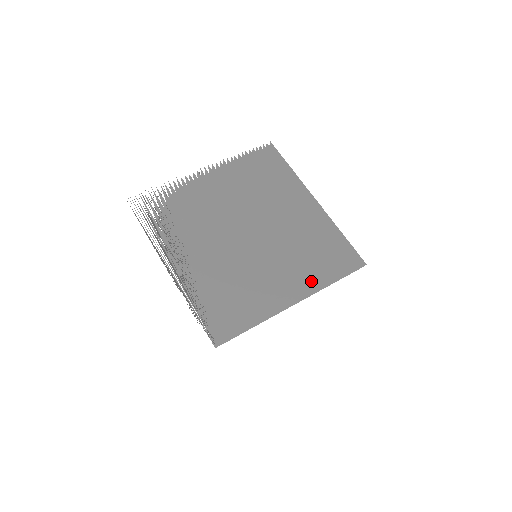
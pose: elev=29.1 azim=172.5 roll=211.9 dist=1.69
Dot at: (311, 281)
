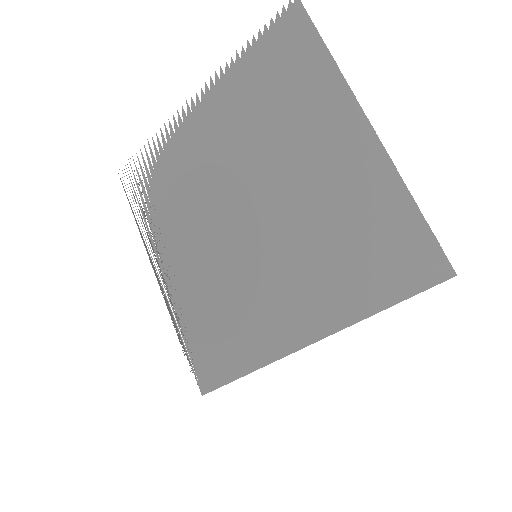
Dot at: (336, 307)
